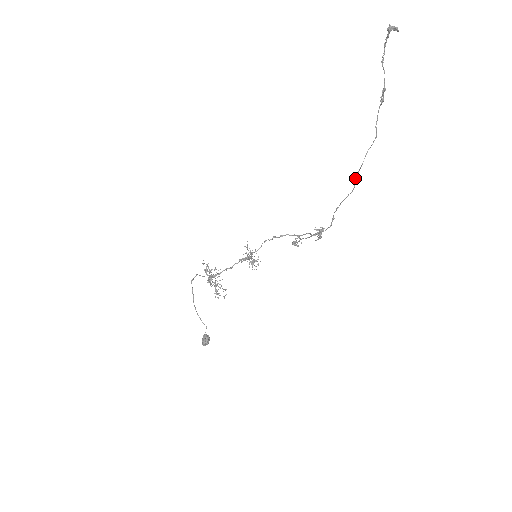
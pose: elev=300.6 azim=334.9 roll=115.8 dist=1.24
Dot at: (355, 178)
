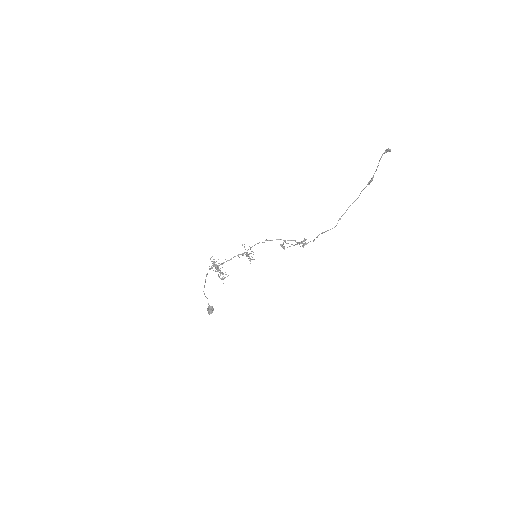
Dot at: (339, 219)
